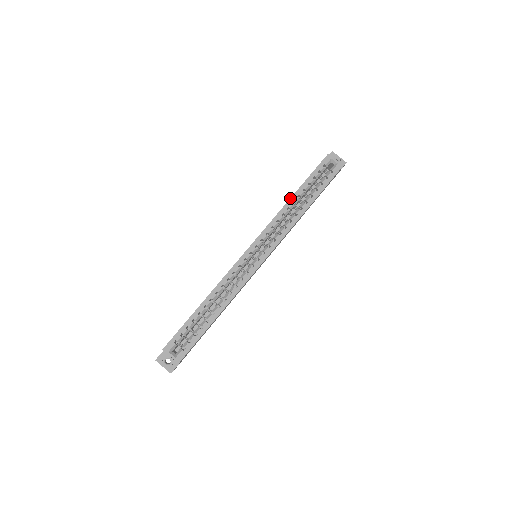
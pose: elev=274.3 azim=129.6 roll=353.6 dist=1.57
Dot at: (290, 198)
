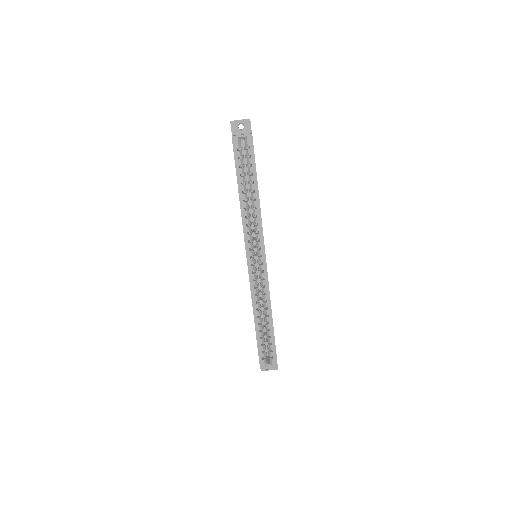
Dot at: (239, 200)
